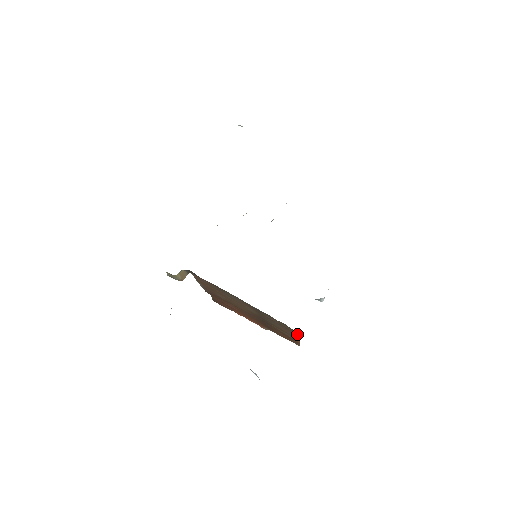
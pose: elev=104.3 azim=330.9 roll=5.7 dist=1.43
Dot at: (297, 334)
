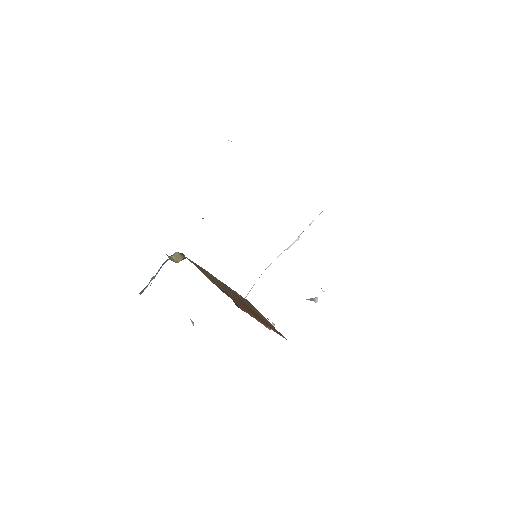
Dot at: (253, 306)
